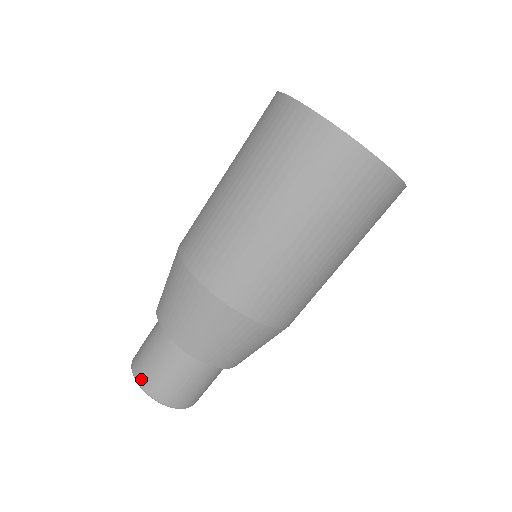
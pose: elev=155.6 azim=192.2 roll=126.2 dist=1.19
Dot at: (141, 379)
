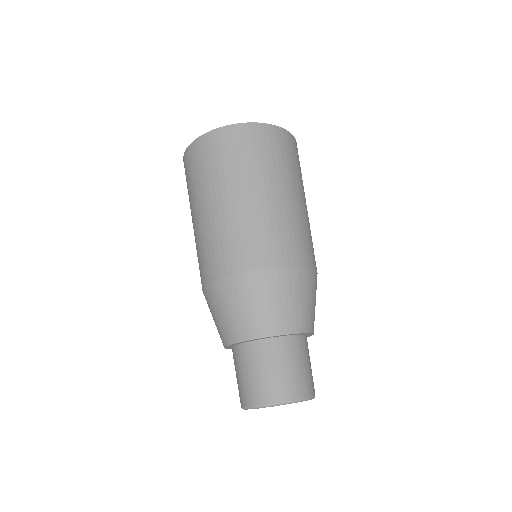
Dot at: (246, 401)
